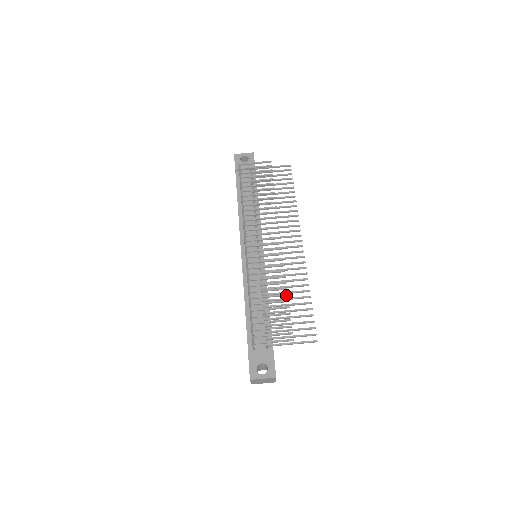
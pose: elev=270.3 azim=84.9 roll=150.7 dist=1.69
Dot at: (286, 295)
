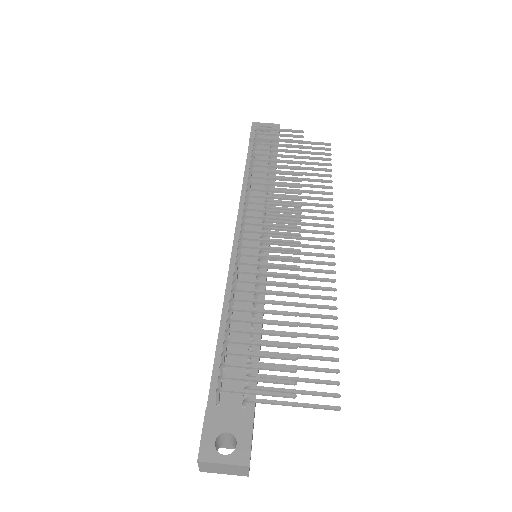
Dot at: (295, 314)
